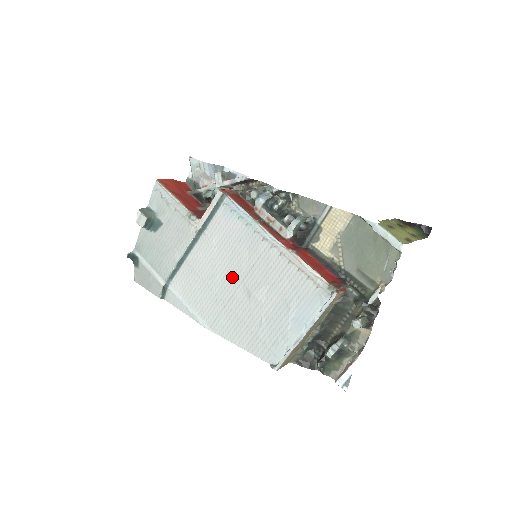
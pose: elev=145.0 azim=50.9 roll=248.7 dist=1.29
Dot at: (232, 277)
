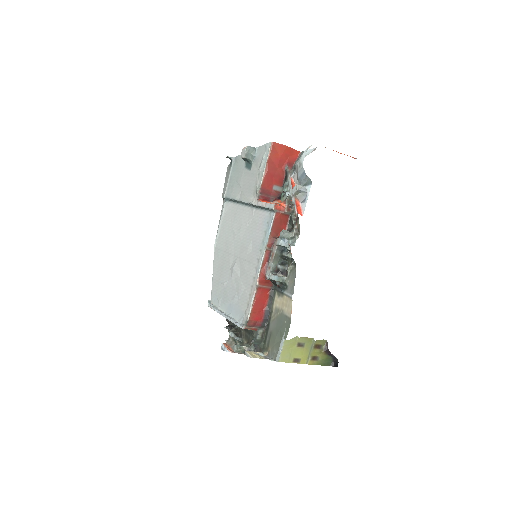
Dot at: (238, 248)
